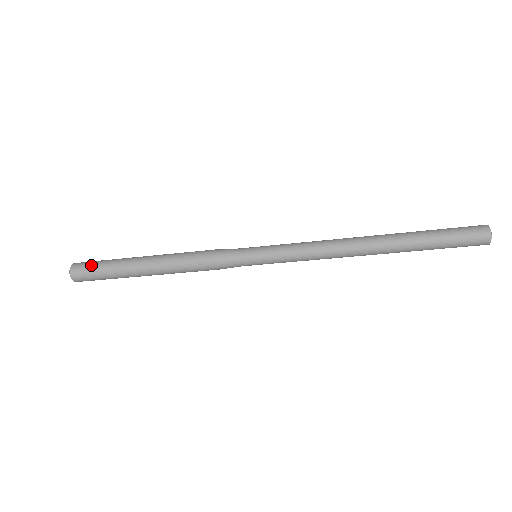
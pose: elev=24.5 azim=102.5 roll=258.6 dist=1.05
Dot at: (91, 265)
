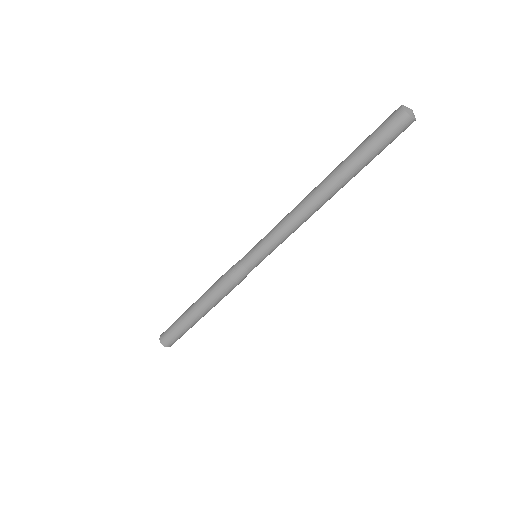
Dot at: (168, 330)
